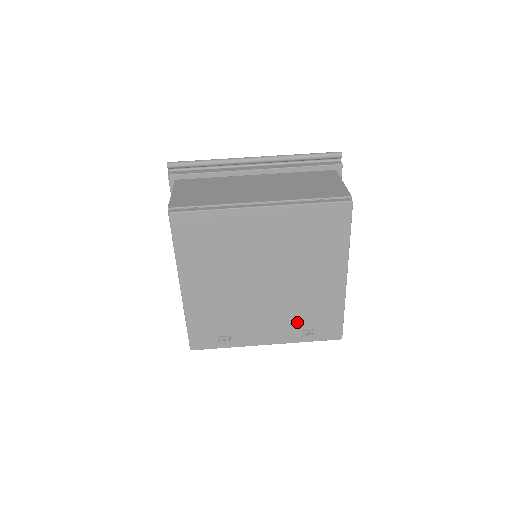
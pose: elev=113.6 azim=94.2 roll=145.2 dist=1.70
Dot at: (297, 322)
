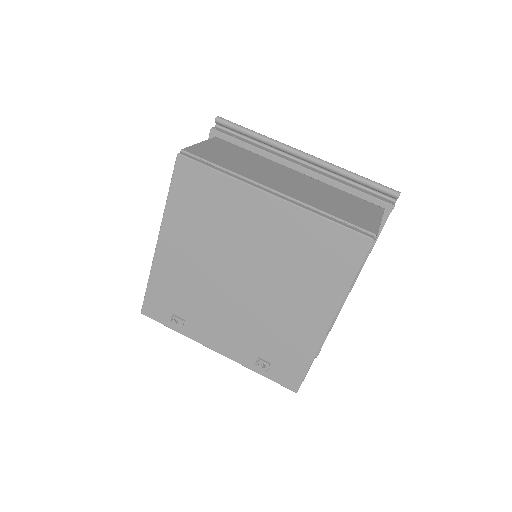
Dot at: (257, 345)
